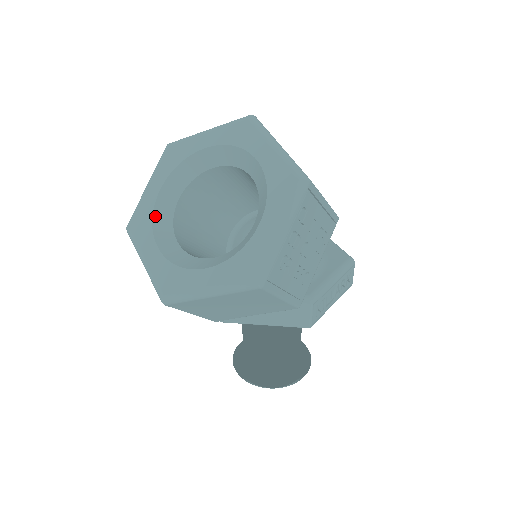
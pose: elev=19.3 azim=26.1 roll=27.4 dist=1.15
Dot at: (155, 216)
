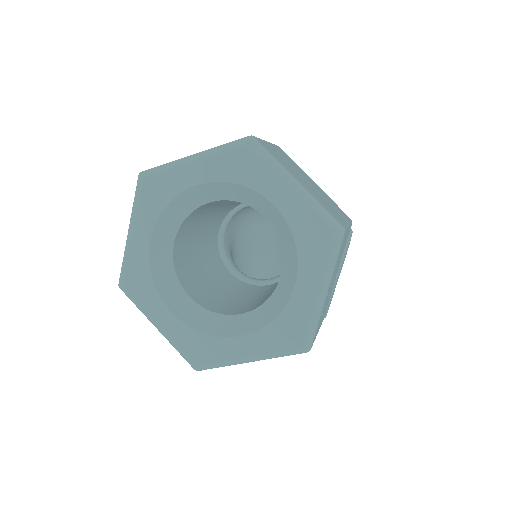
Dot at: (154, 272)
